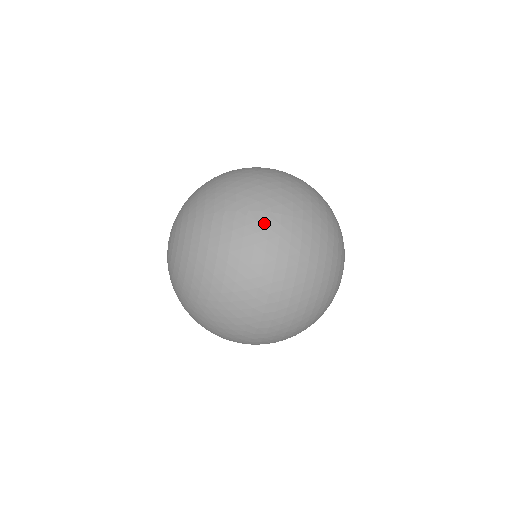
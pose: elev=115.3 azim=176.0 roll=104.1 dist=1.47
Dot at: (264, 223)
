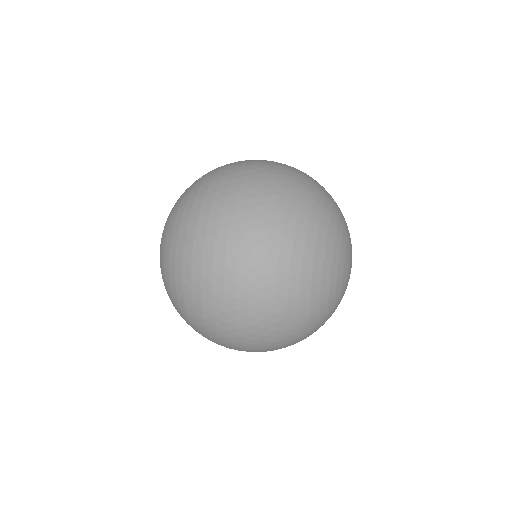
Dot at: (209, 251)
